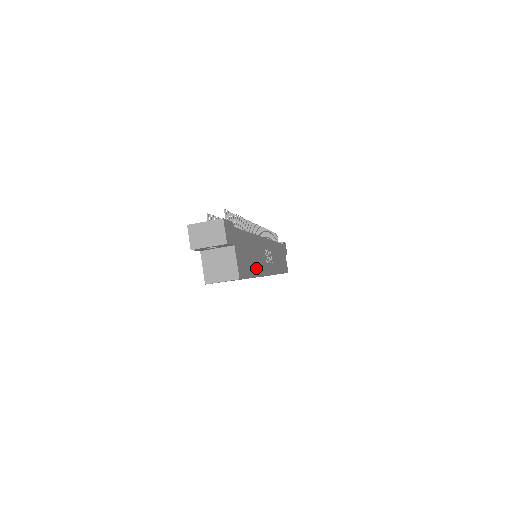
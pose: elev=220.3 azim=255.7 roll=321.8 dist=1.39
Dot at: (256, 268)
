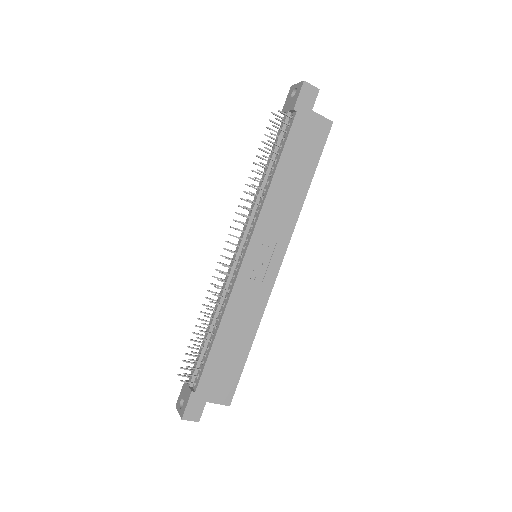
Dot at: (247, 337)
